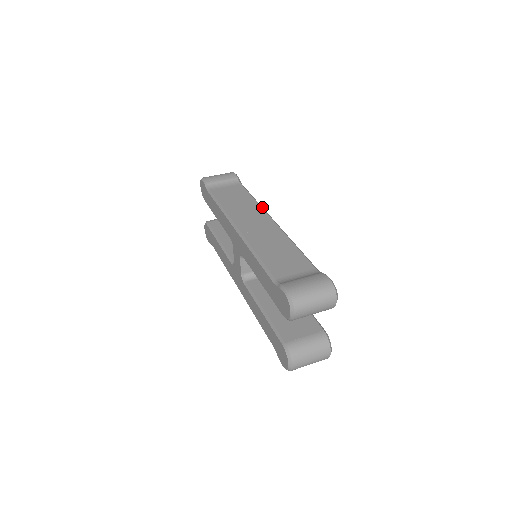
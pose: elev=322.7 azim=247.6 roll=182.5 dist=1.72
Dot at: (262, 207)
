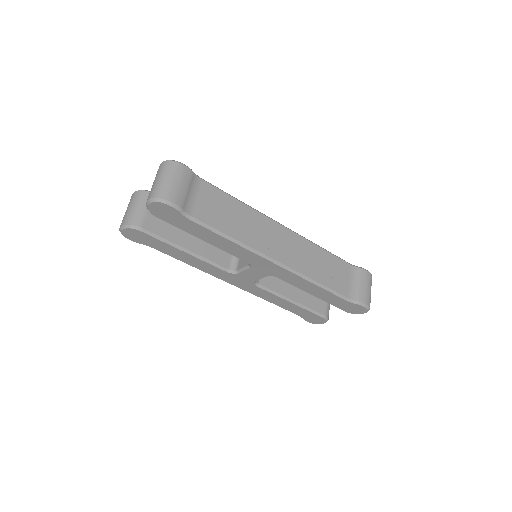
Dot at: (258, 211)
